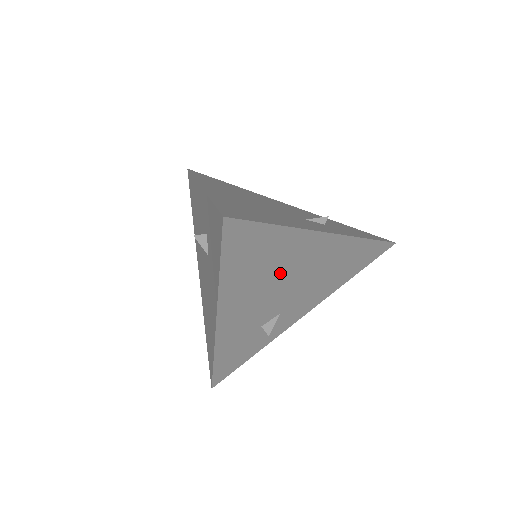
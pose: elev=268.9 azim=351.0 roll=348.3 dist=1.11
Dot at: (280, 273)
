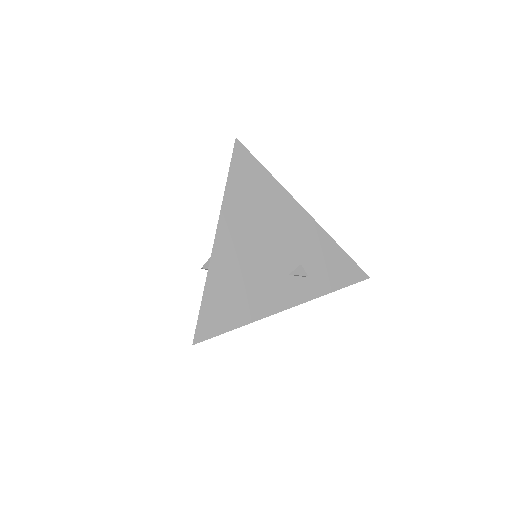
Dot at: occluded
